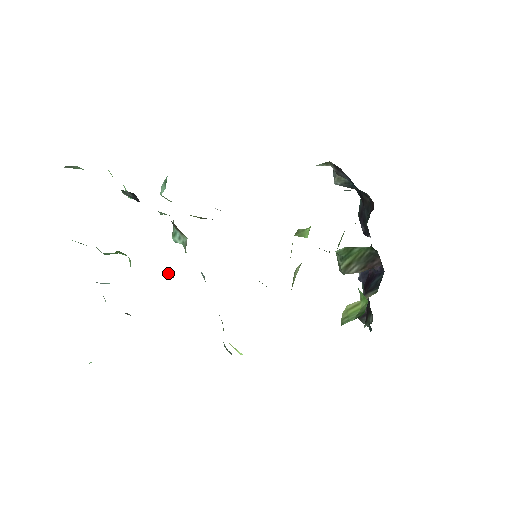
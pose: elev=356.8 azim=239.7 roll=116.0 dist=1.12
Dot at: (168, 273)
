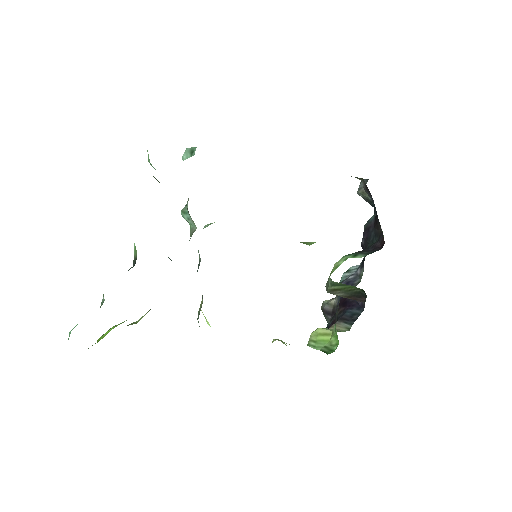
Dot at: occluded
